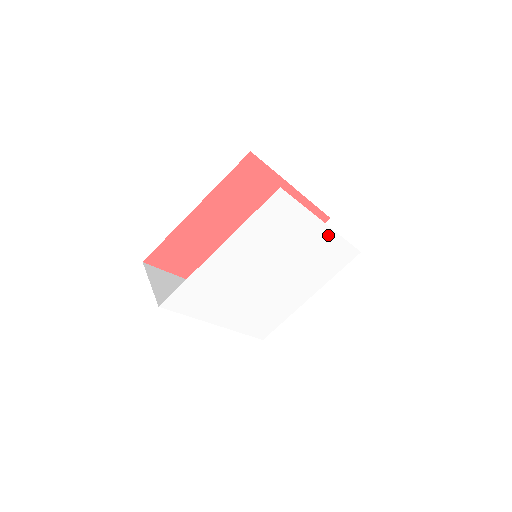
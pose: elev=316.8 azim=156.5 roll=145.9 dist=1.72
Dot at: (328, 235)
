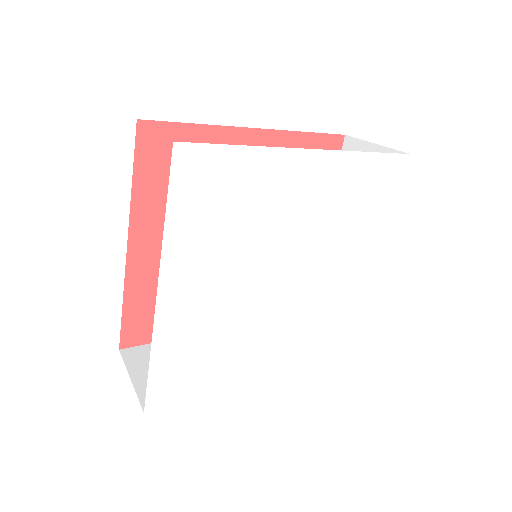
Dot at: (330, 163)
